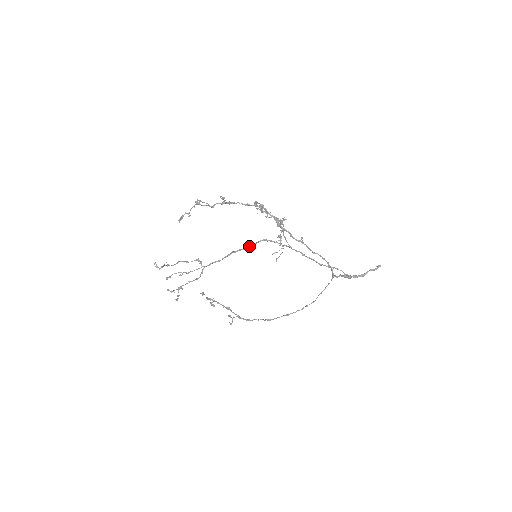
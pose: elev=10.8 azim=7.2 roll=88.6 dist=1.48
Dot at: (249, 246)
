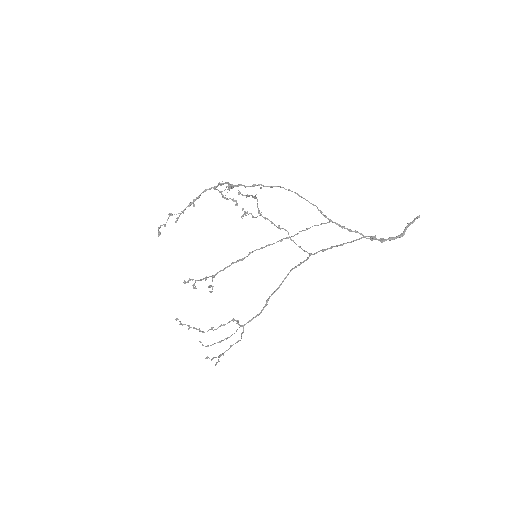
Dot at: (280, 285)
